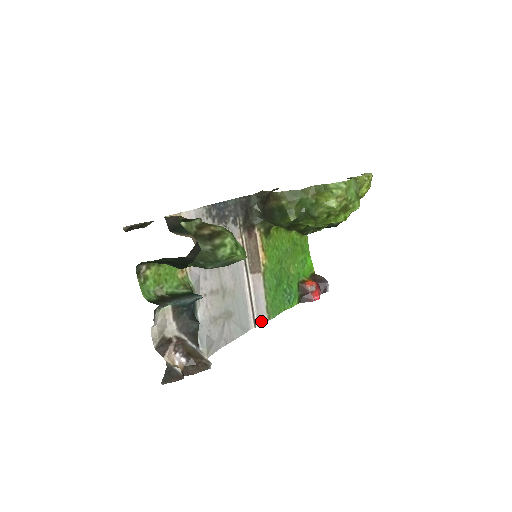
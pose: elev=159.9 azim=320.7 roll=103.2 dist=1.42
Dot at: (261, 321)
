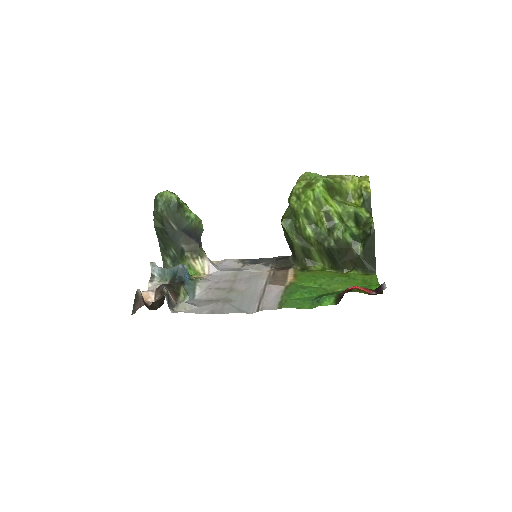
Dot at: (267, 309)
